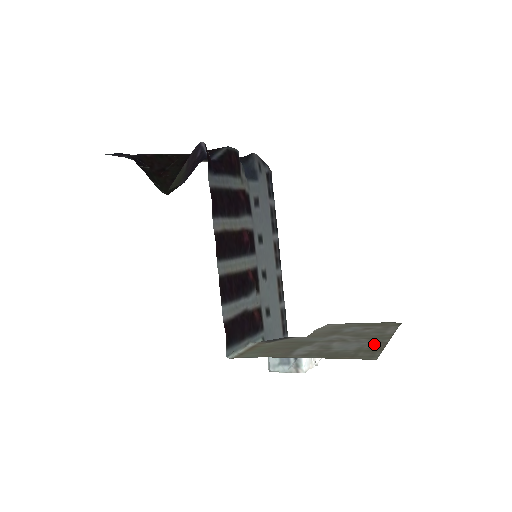
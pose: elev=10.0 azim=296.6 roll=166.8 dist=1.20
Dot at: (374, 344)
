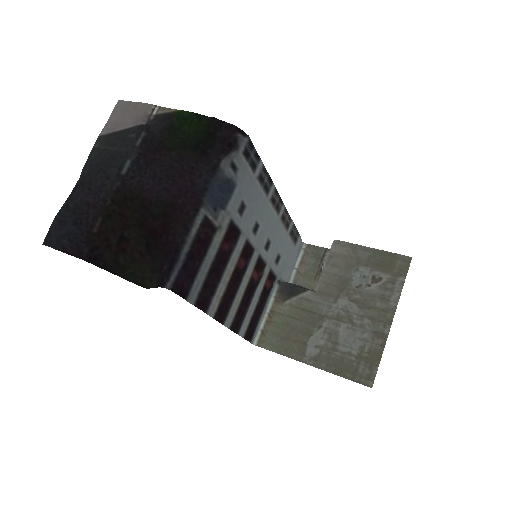
Dot at: (375, 341)
